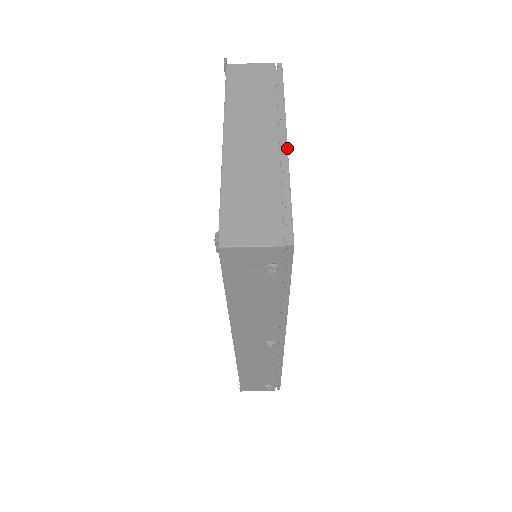
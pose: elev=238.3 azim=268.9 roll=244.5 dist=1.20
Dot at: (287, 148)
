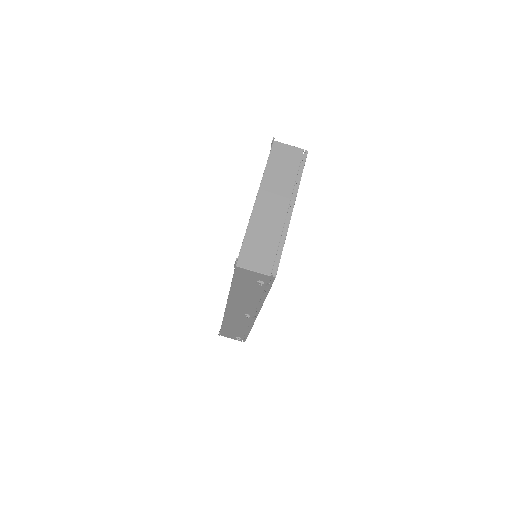
Dot at: (291, 215)
